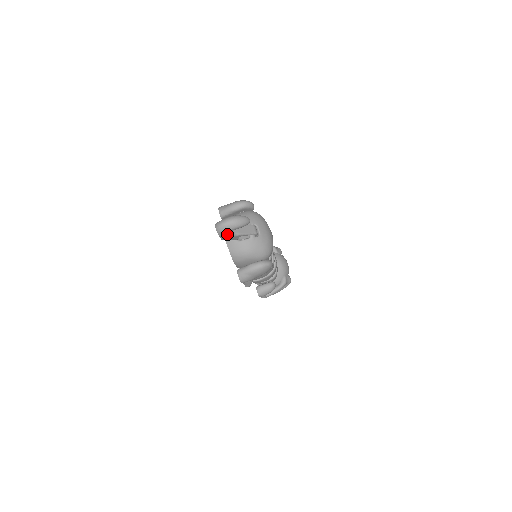
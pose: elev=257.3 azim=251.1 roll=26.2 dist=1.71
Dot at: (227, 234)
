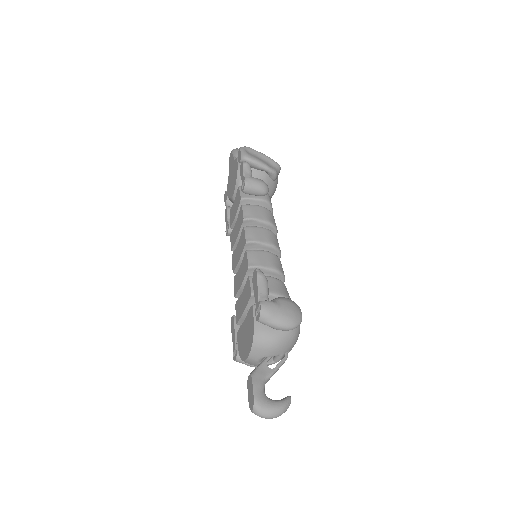
Dot at: occluded
